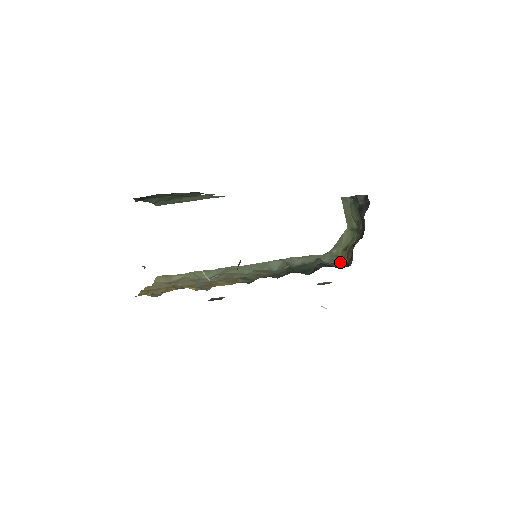
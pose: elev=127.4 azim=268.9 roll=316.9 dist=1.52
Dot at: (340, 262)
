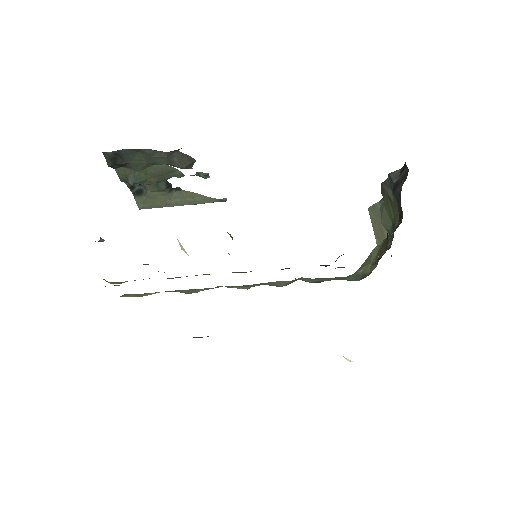
Dot at: occluded
